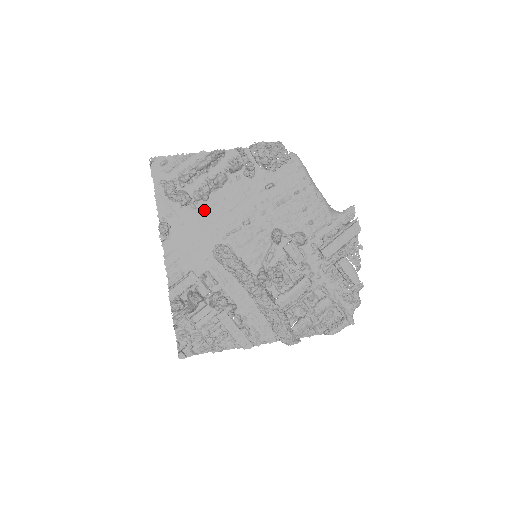
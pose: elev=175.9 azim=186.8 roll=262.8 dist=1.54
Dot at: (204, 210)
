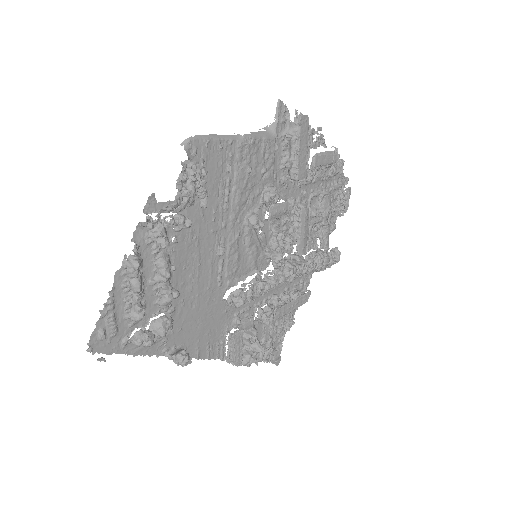
Dot at: (182, 298)
